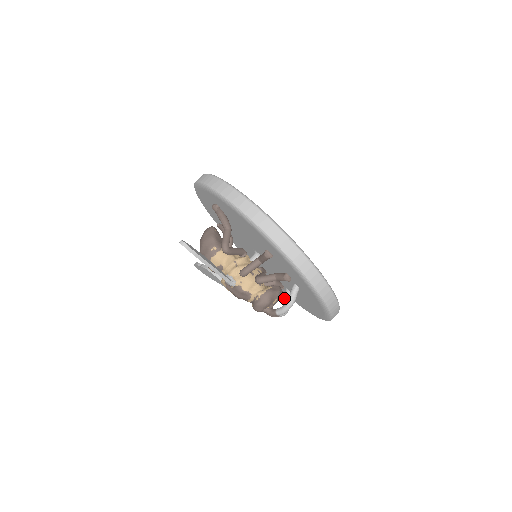
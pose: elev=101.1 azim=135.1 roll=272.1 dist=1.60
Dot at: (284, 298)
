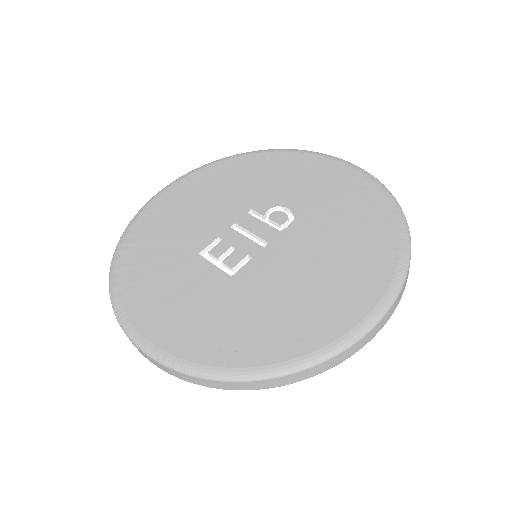
Dot at: occluded
